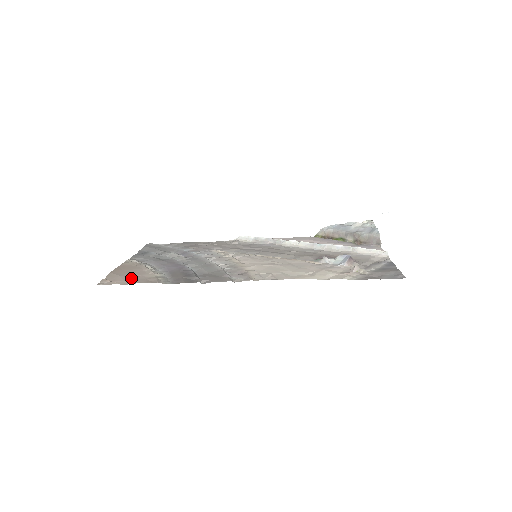
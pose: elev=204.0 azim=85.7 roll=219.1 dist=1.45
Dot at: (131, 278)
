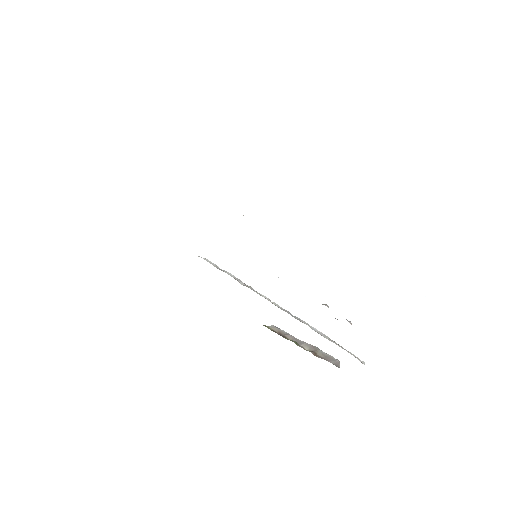
Dot at: occluded
